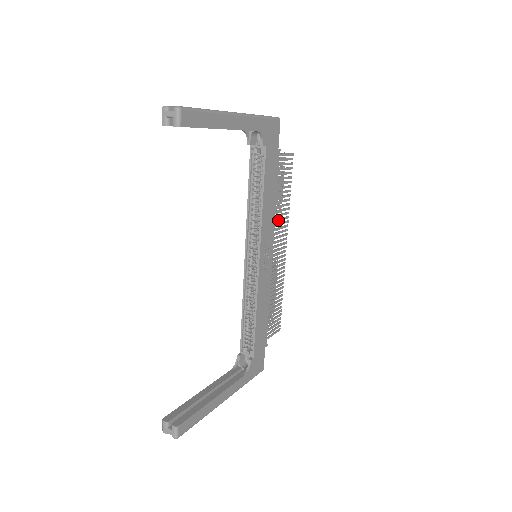
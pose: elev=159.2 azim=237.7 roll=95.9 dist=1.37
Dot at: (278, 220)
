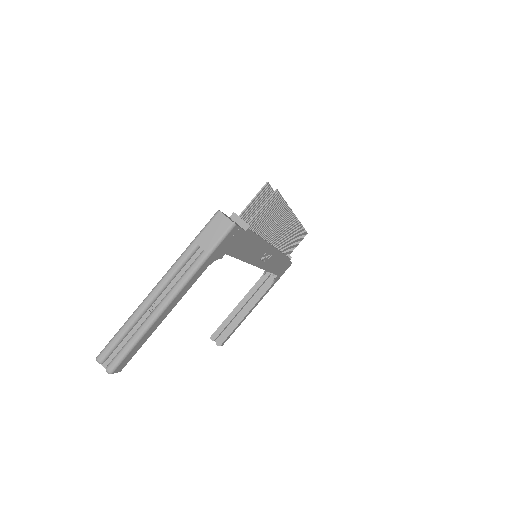
Dot at: (274, 228)
